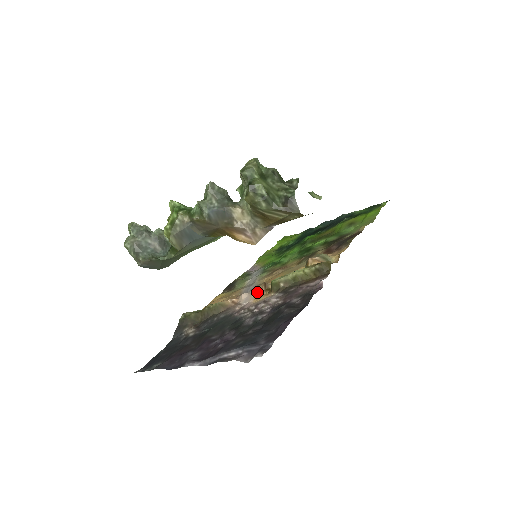
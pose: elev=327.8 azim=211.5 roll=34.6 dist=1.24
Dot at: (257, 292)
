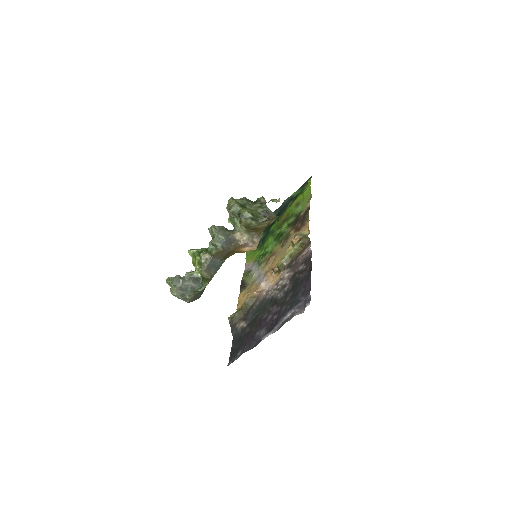
Dot at: (269, 277)
